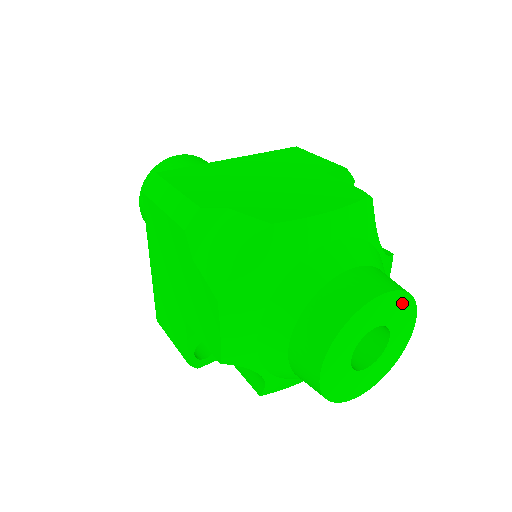
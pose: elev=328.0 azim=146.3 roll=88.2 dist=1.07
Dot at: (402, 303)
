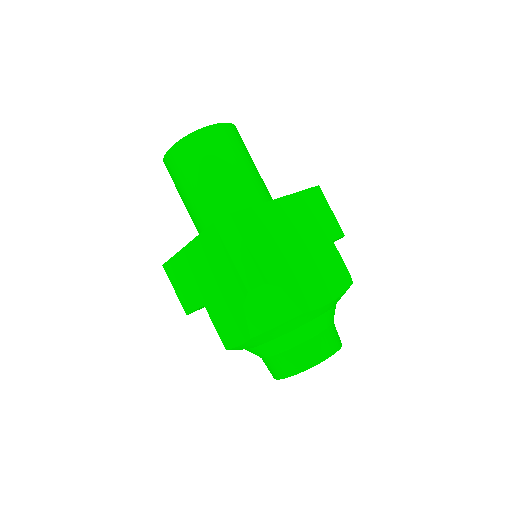
Dot at: occluded
